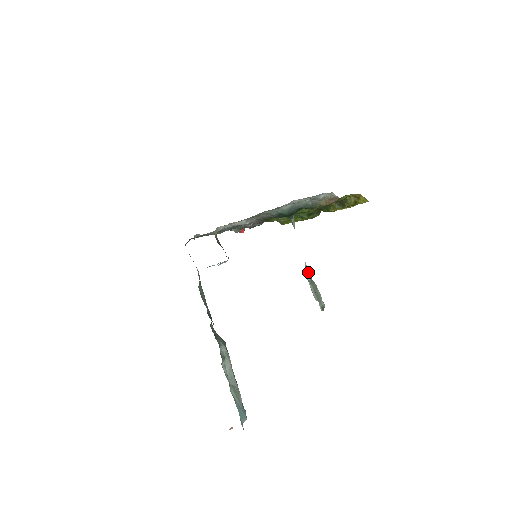
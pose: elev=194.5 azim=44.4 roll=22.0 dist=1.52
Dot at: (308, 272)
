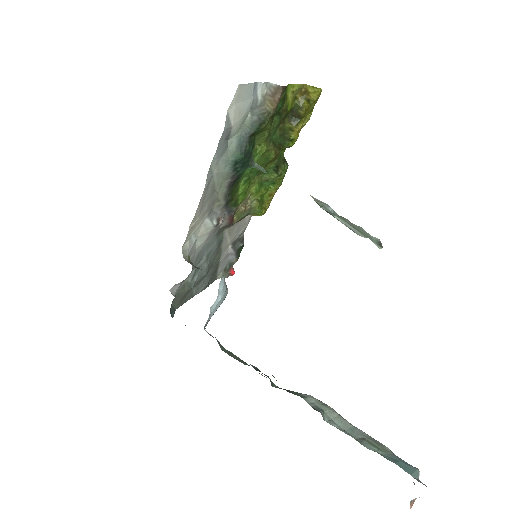
Dot at: (323, 203)
